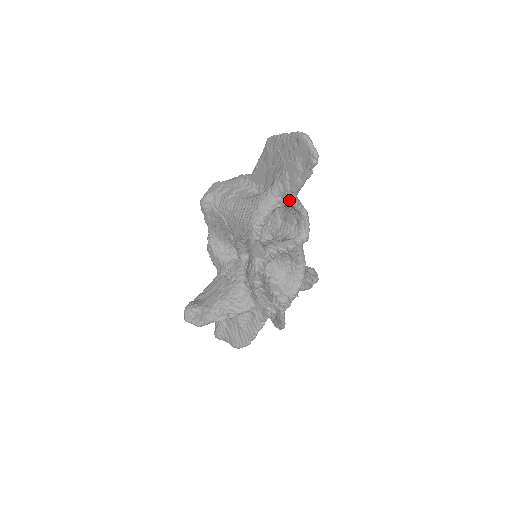
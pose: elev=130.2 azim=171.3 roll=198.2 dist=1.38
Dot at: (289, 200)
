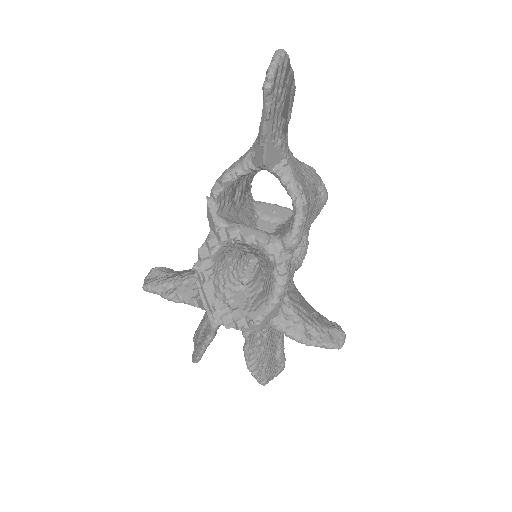
Dot at: (260, 159)
